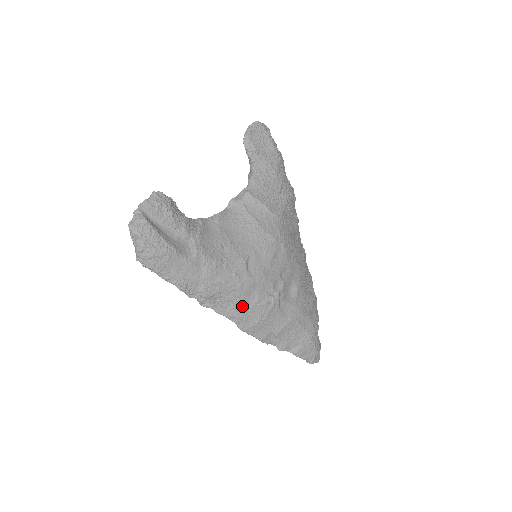
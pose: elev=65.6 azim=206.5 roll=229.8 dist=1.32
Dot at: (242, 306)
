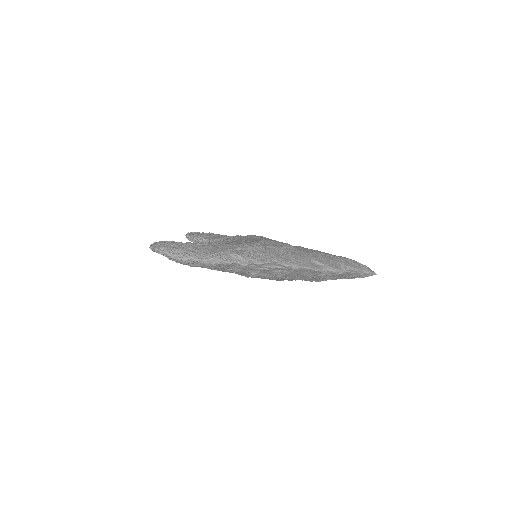
Dot at: (270, 253)
